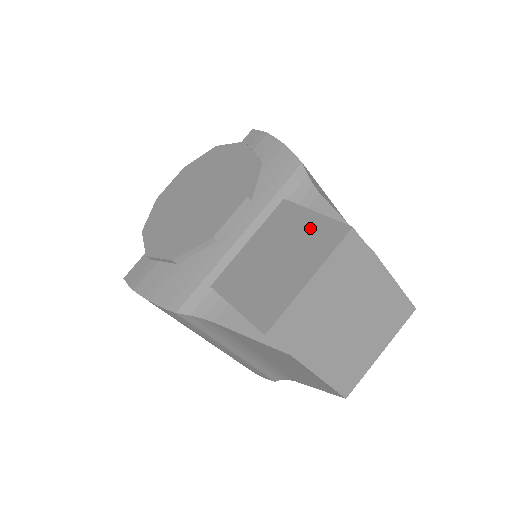
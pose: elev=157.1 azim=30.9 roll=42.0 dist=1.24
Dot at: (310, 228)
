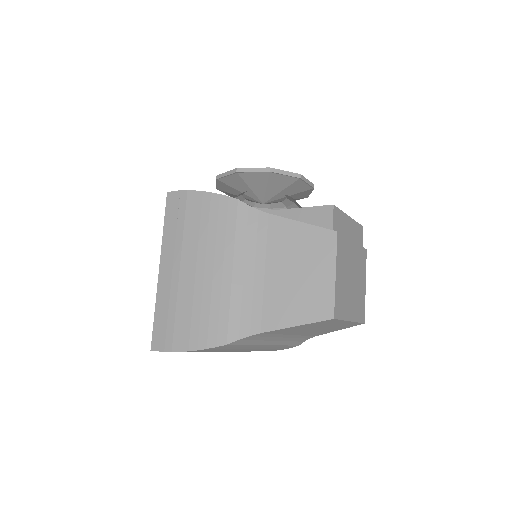
Dot at: occluded
